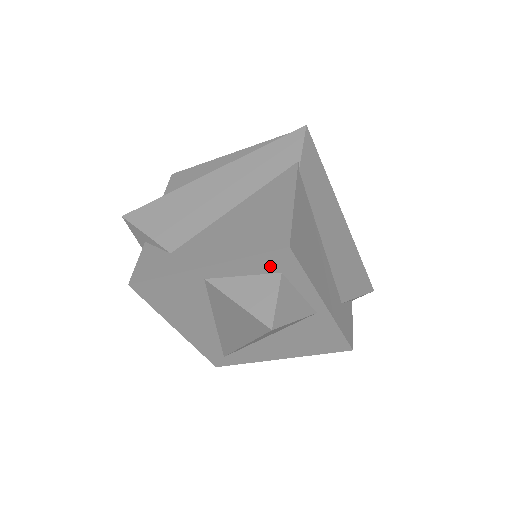
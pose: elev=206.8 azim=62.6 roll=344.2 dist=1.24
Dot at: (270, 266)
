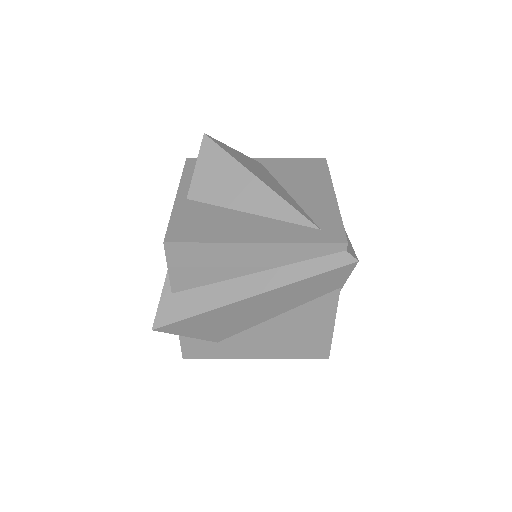
Dot at: occluded
